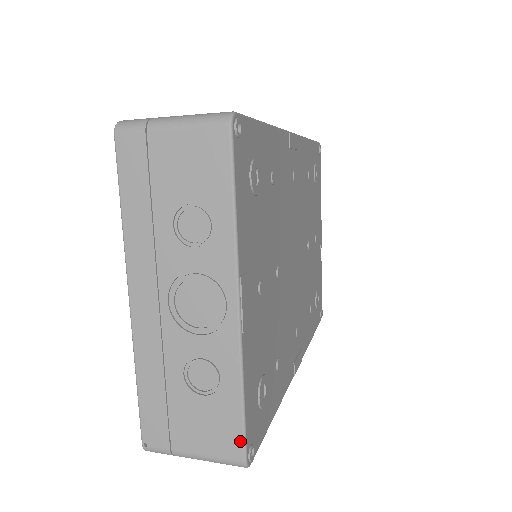
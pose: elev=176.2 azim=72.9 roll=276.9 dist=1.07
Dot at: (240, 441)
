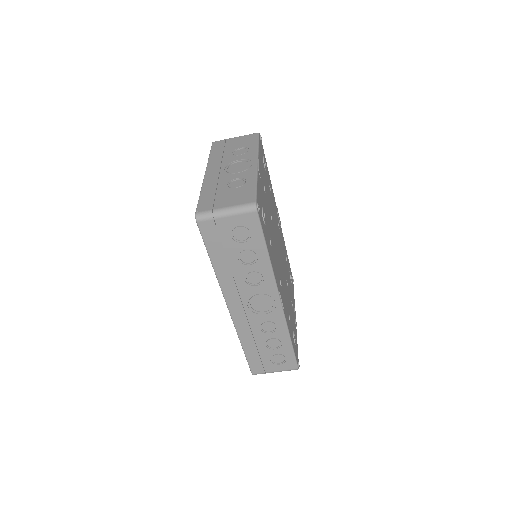
Dot at: (254, 196)
